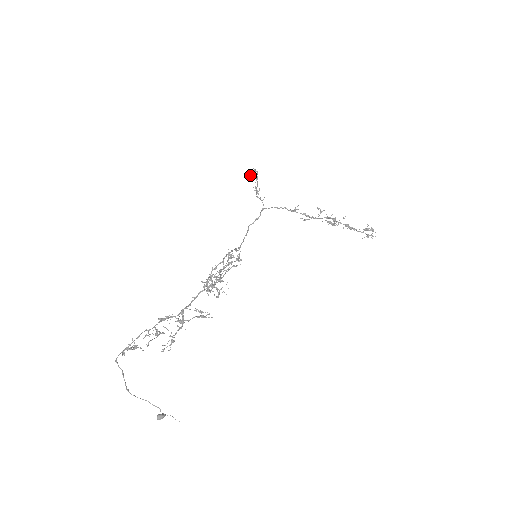
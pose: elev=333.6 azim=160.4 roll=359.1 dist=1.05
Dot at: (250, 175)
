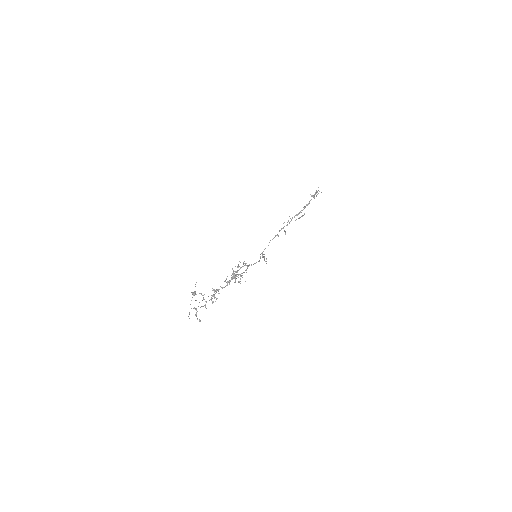
Dot at: (266, 263)
